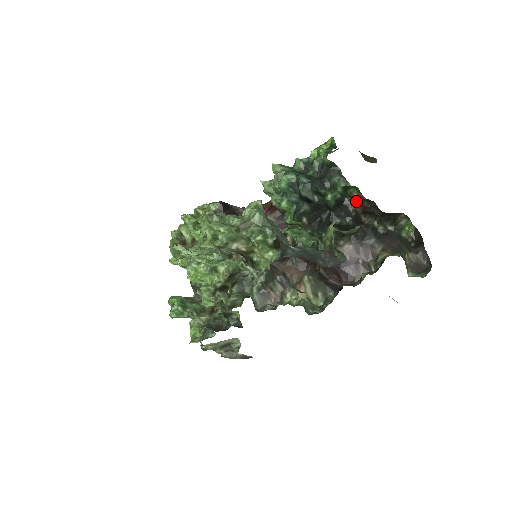
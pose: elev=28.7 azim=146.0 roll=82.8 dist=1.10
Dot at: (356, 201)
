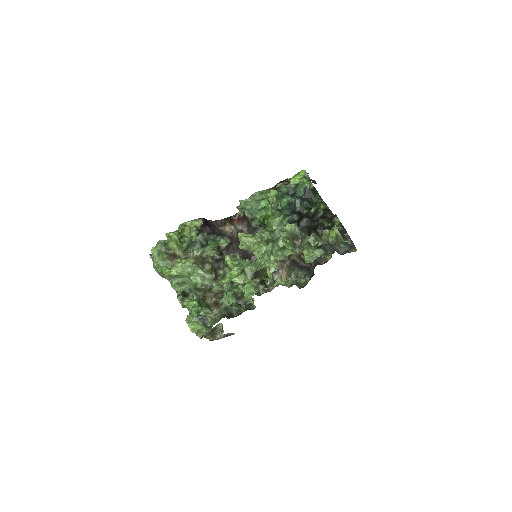
Dot at: (321, 210)
